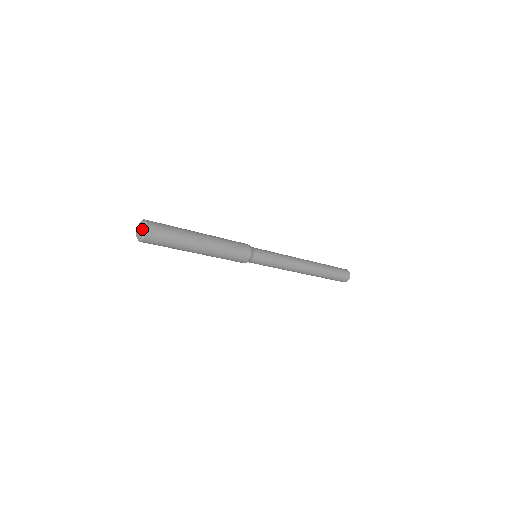
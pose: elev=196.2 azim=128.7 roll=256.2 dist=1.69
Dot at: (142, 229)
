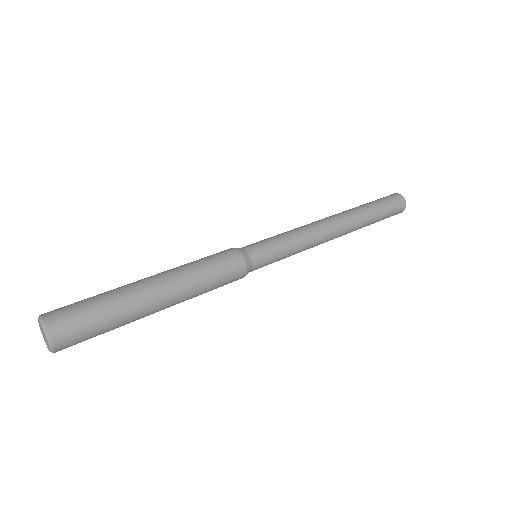
Dot at: (44, 336)
